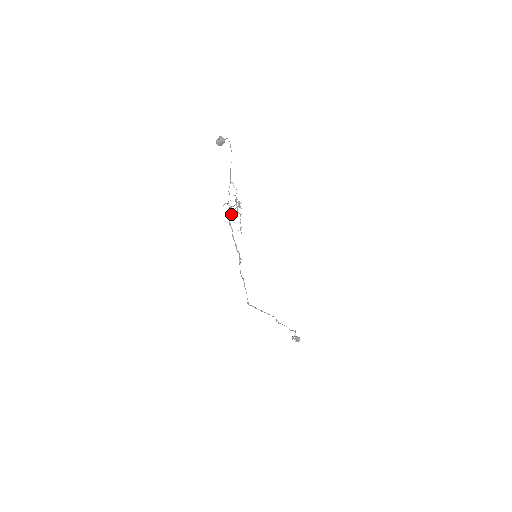
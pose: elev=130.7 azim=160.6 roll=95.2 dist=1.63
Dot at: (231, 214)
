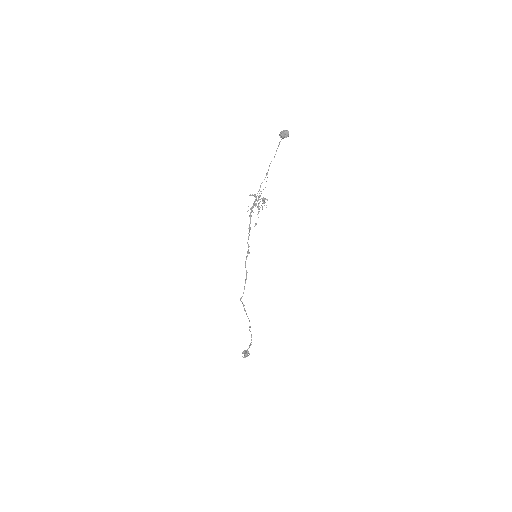
Dot at: (253, 207)
